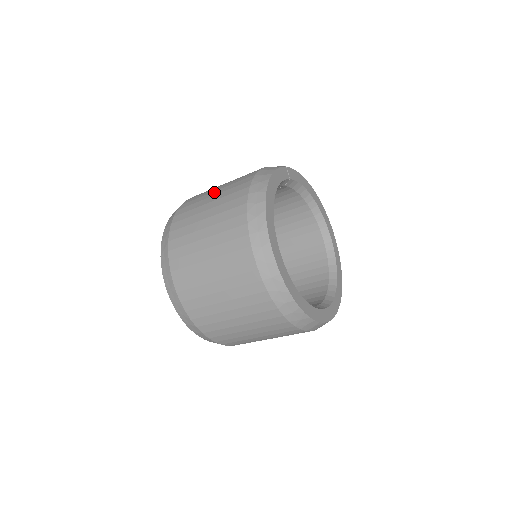
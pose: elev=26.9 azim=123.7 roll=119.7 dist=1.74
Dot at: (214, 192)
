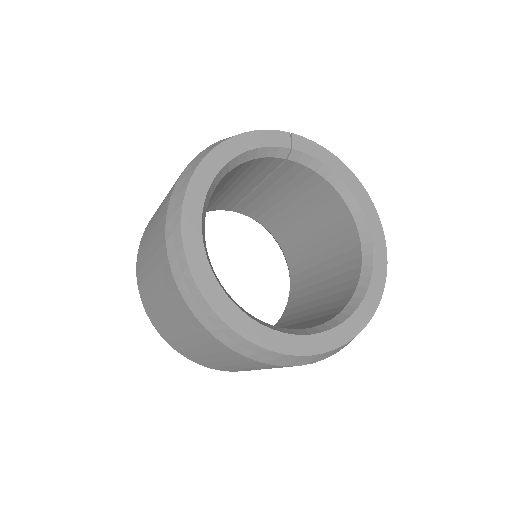
Dot at: occluded
